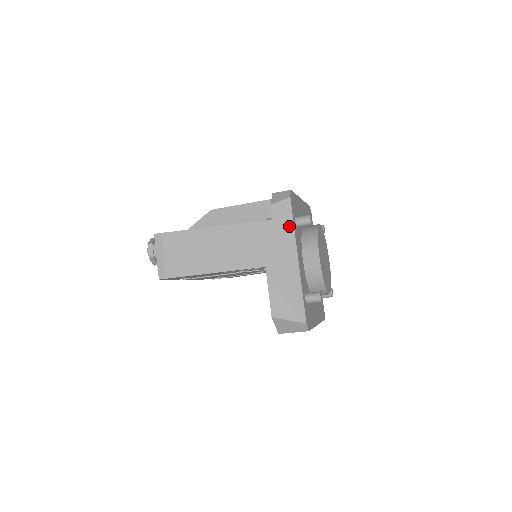
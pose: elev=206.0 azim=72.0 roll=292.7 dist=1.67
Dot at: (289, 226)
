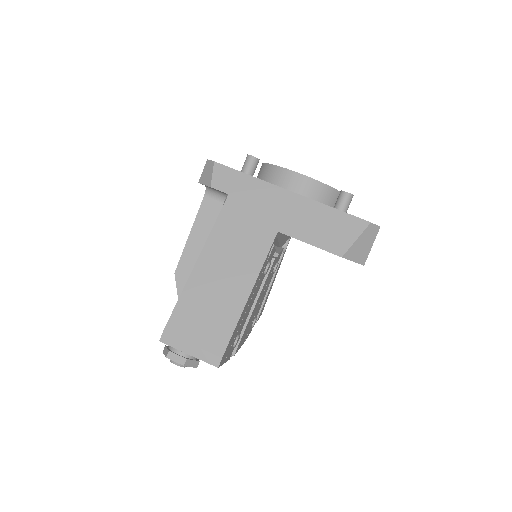
Dot at: (246, 180)
